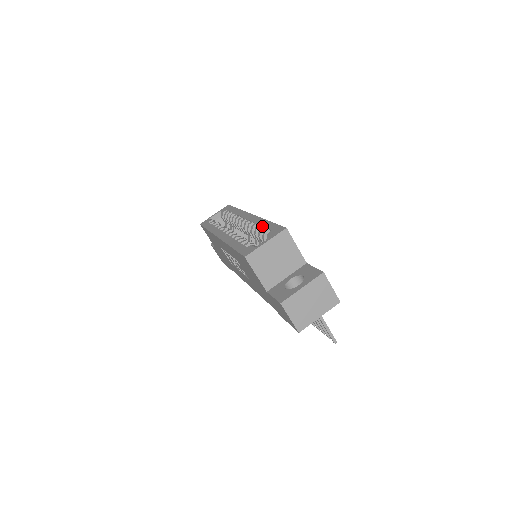
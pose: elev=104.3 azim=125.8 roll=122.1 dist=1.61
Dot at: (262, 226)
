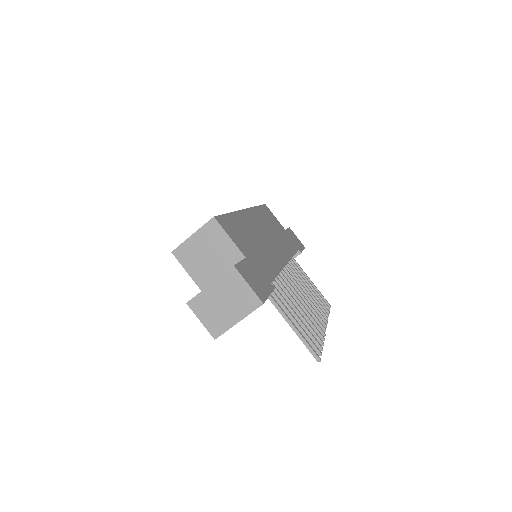
Dot at: occluded
